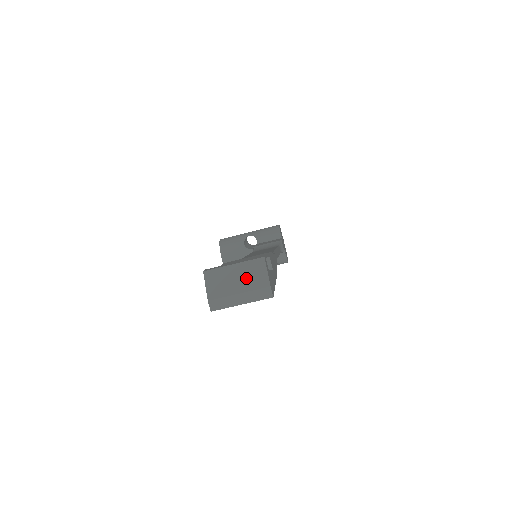
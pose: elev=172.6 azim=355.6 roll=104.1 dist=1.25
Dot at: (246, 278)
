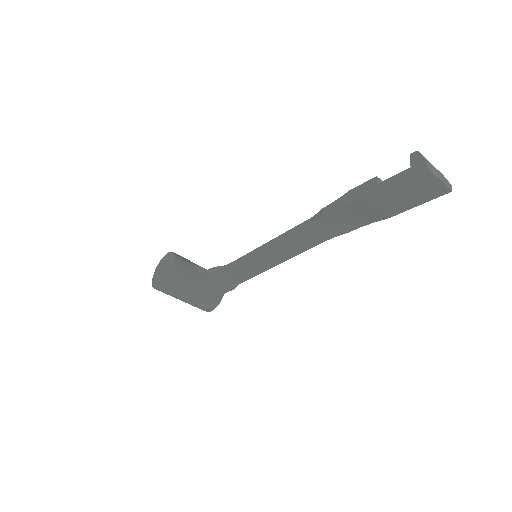
Dot at: (439, 172)
